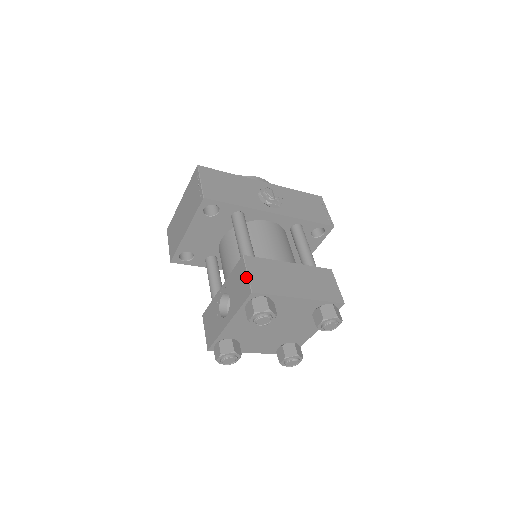
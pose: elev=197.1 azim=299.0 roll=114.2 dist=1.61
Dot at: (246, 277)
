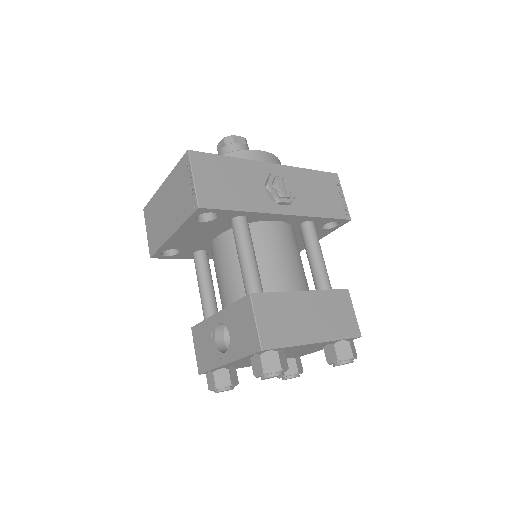
Dot at: (254, 326)
